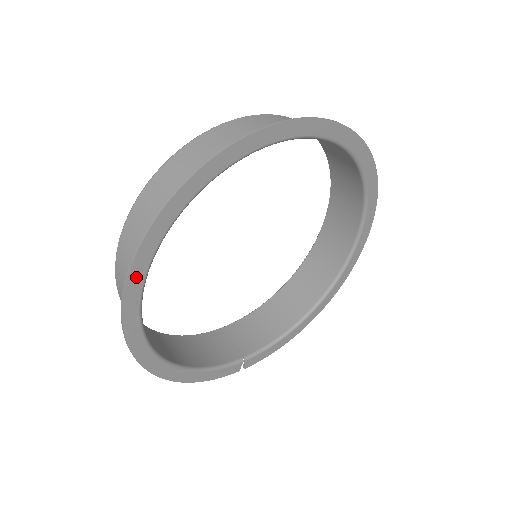
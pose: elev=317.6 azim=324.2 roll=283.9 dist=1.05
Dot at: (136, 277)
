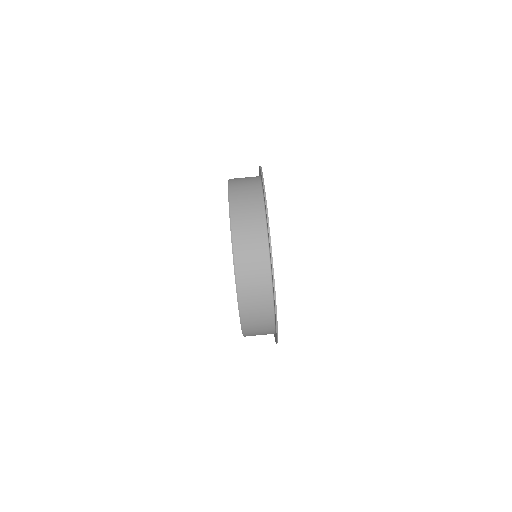
Dot at: occluded
